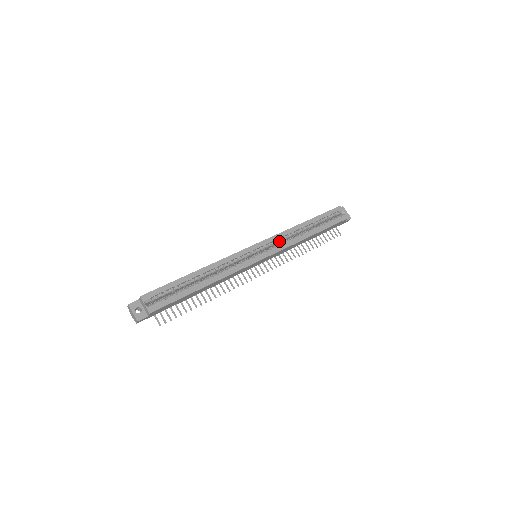
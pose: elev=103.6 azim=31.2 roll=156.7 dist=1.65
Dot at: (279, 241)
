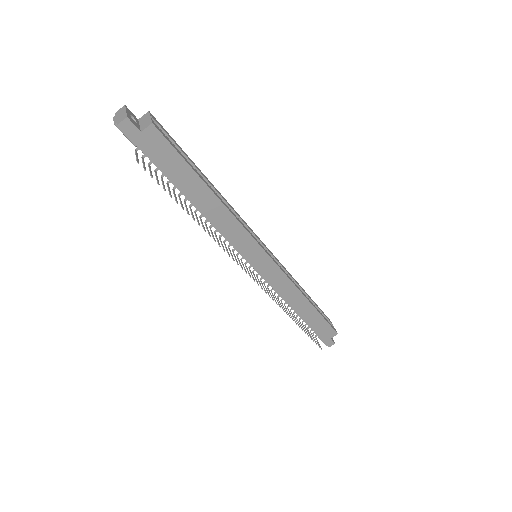
Dot at: occluded
